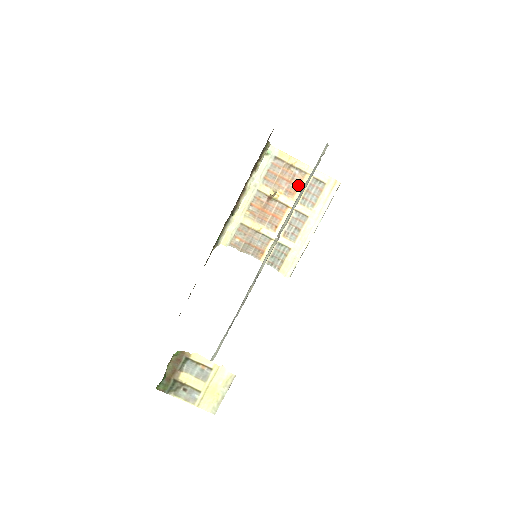
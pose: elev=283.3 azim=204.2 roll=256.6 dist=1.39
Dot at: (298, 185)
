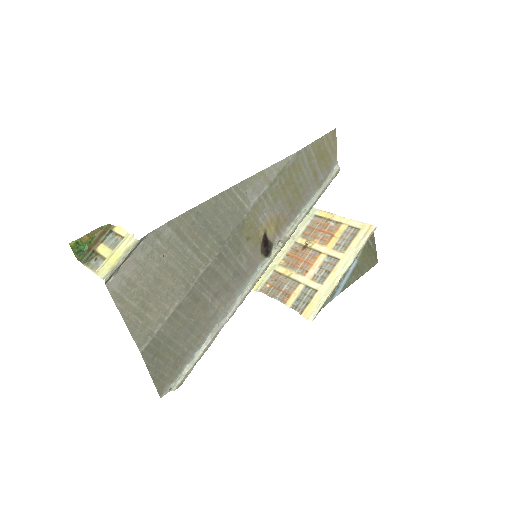
Dot at: (333, 234)
